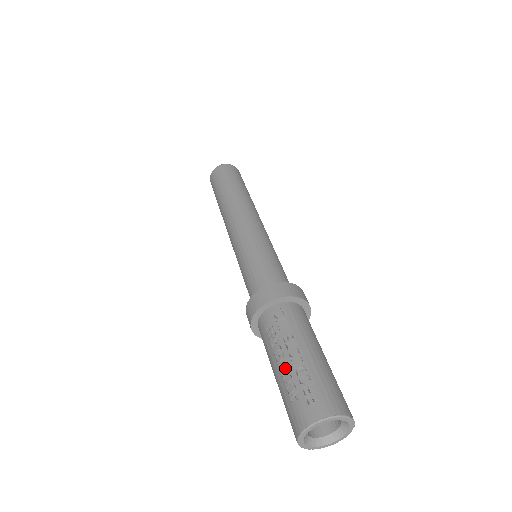
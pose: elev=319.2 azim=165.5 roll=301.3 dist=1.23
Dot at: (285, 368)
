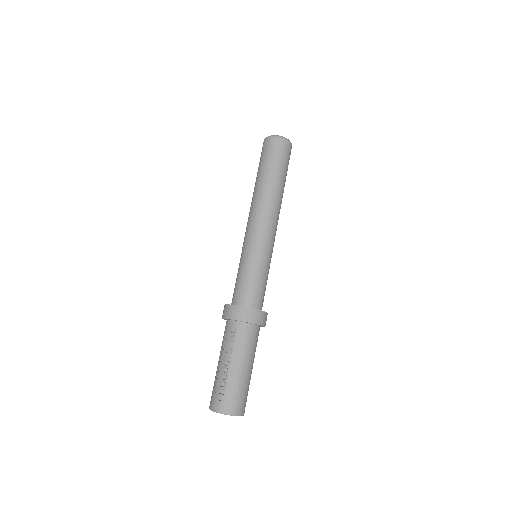
Dot at: (219, 368)
